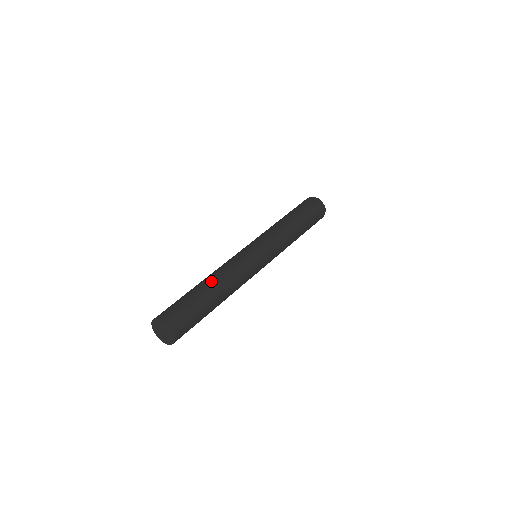
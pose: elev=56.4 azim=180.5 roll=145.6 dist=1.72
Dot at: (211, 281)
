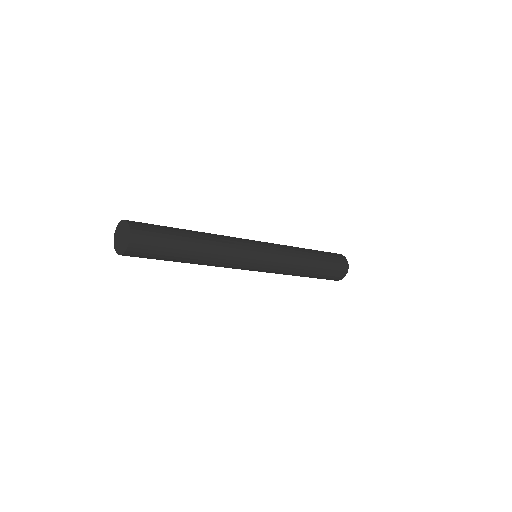
Dot at: occluded
